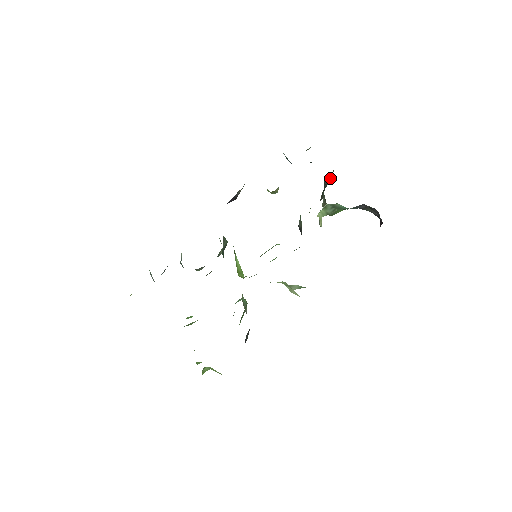
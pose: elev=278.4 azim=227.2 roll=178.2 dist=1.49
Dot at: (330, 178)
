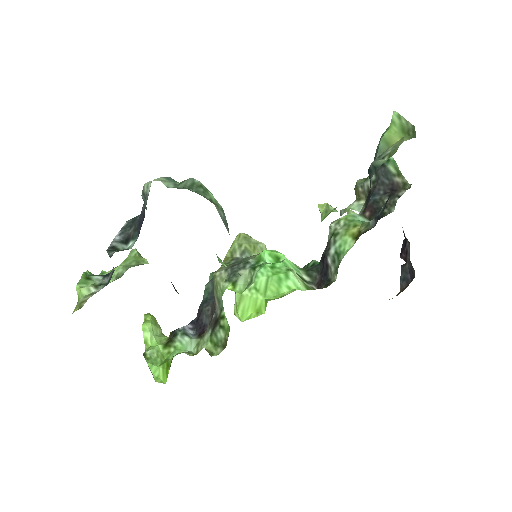
Dot at: (394, 183)
